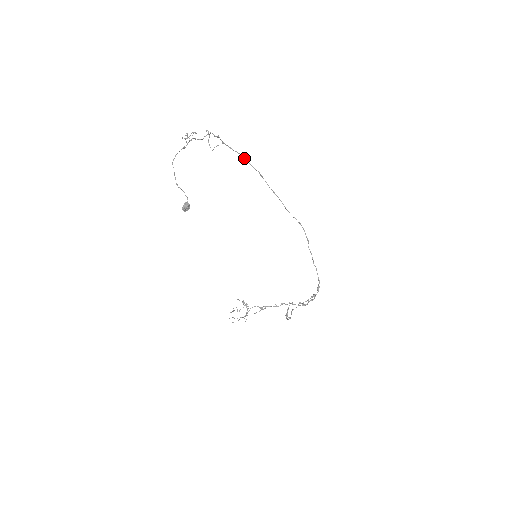
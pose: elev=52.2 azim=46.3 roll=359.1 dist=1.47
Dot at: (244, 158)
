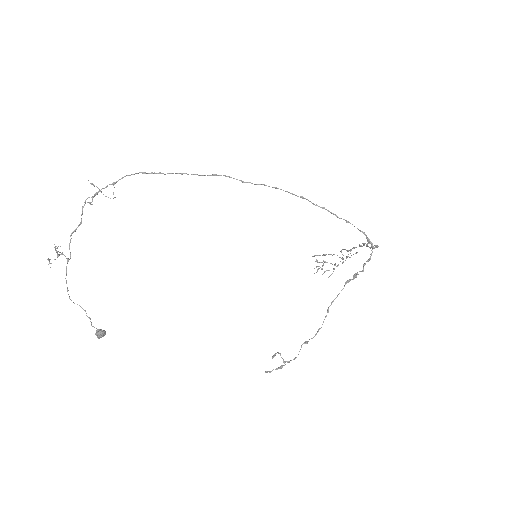
Dot at: (148, 173)
